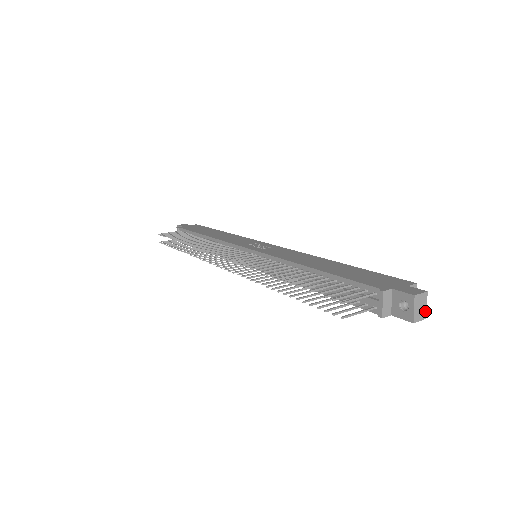
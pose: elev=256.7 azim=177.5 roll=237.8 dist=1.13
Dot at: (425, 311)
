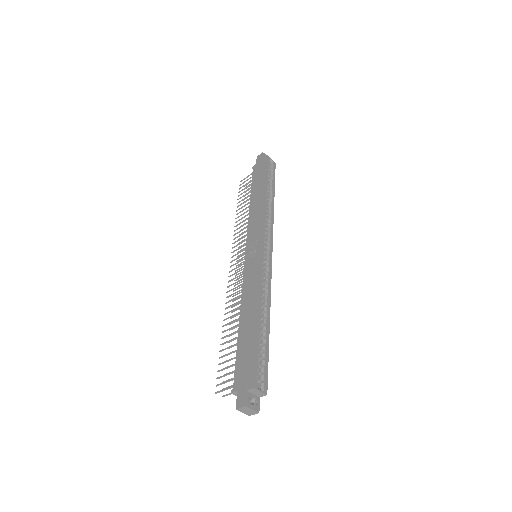
Dot at: (254, 411)
